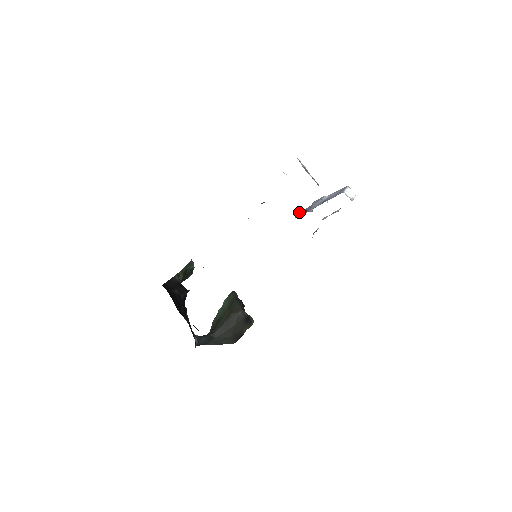
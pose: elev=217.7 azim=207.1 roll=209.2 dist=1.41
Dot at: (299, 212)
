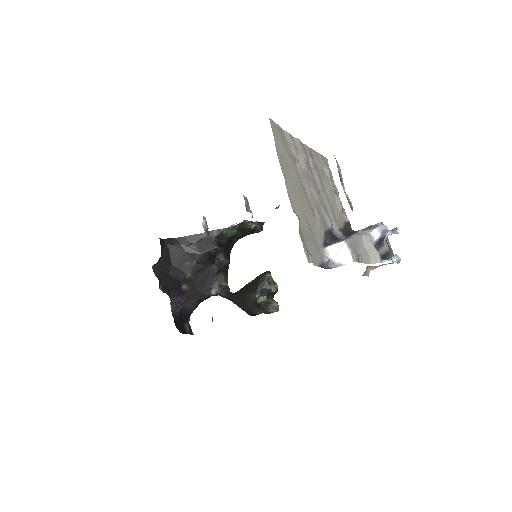
Dot at: occluded
